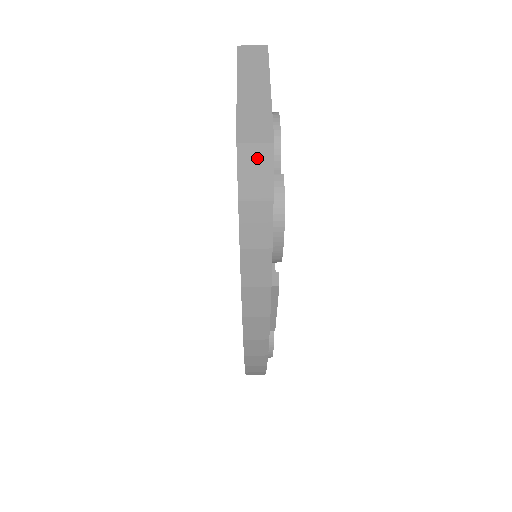
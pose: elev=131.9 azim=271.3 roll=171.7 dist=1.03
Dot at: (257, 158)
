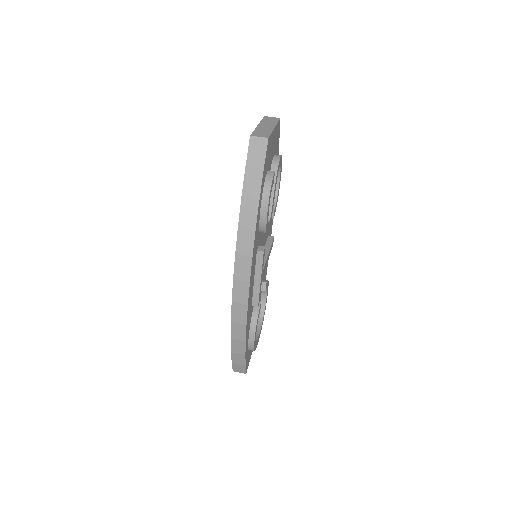
Dot at: (259, 144)
